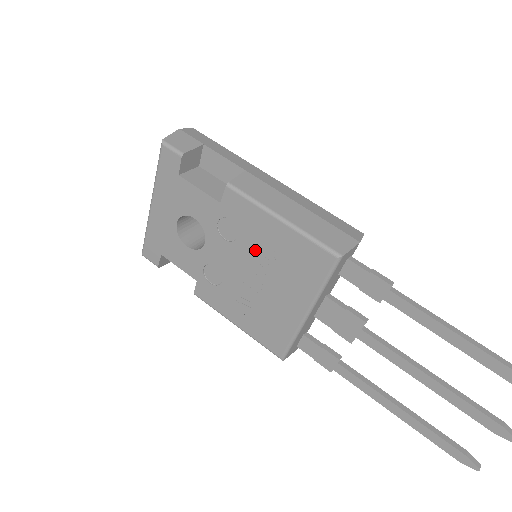
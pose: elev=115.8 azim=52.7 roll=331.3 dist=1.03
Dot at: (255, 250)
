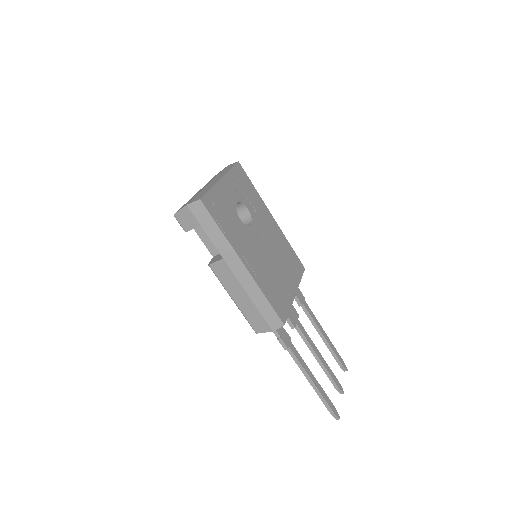
Dot at: occluded
